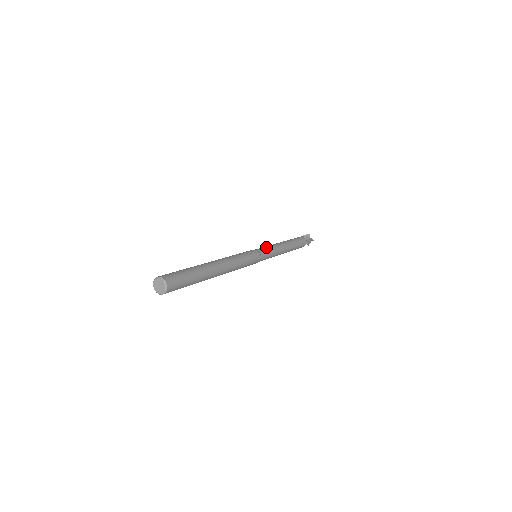
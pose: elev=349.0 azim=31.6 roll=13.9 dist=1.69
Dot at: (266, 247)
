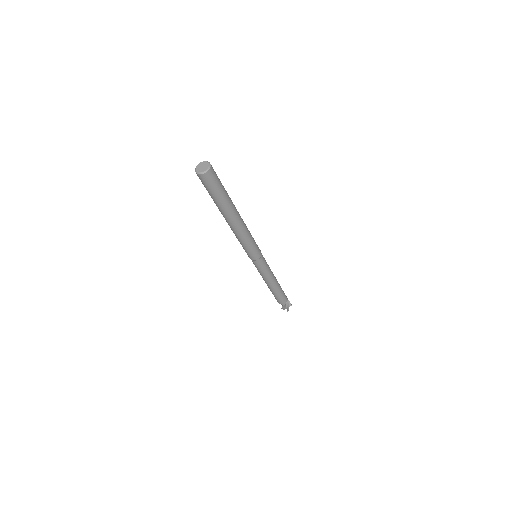
Dot at: occluded
